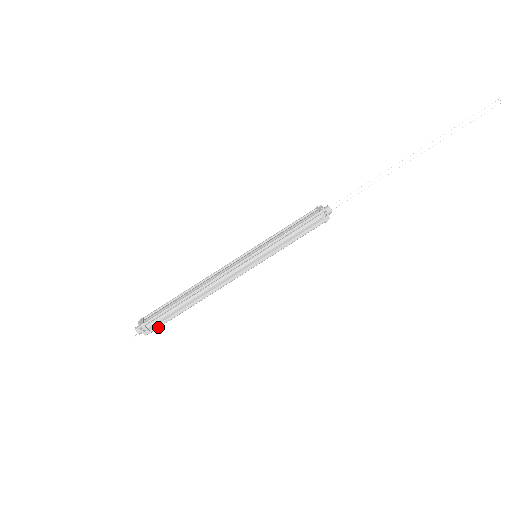
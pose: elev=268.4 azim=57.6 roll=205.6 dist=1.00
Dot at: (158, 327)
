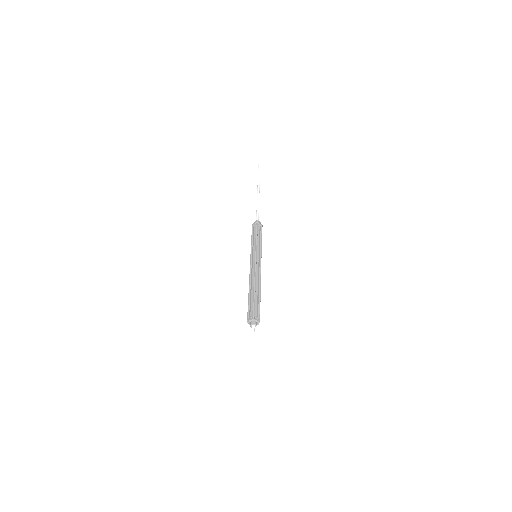
Dot at: occluded
